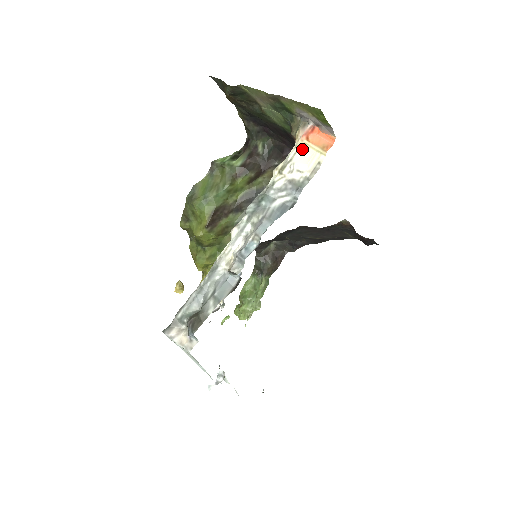
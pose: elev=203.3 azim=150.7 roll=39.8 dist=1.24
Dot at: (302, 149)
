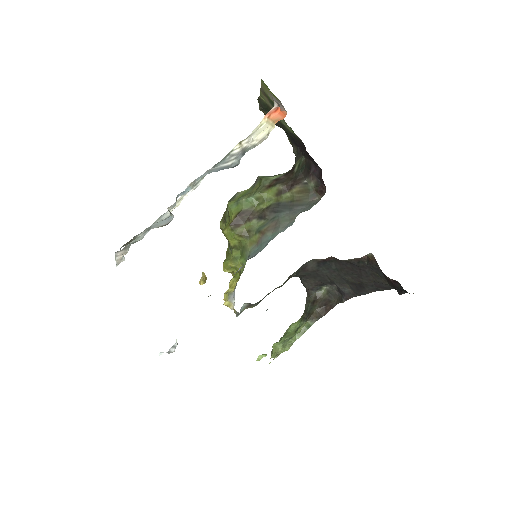
Dot at: (264, 126)
